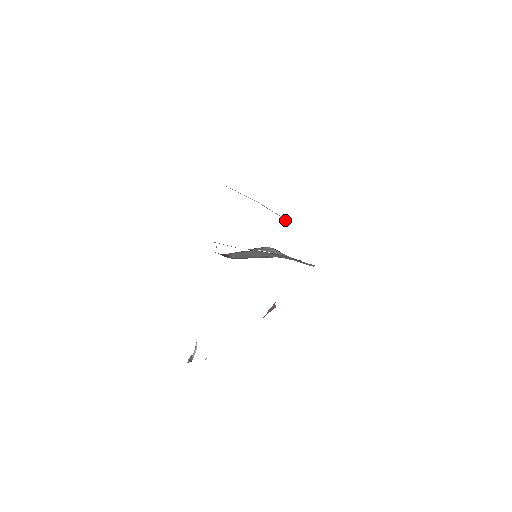
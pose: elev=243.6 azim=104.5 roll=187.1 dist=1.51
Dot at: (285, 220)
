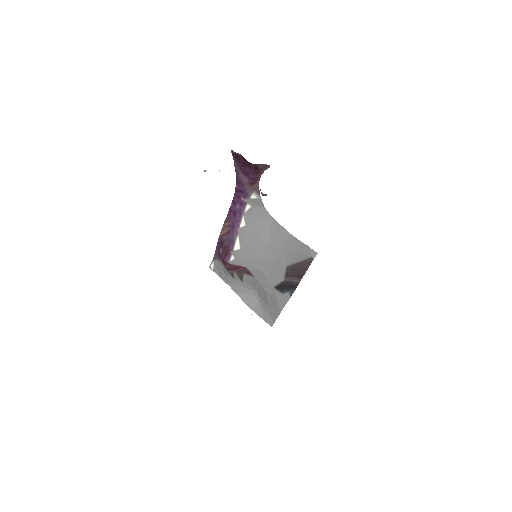
Dot at: occluded
